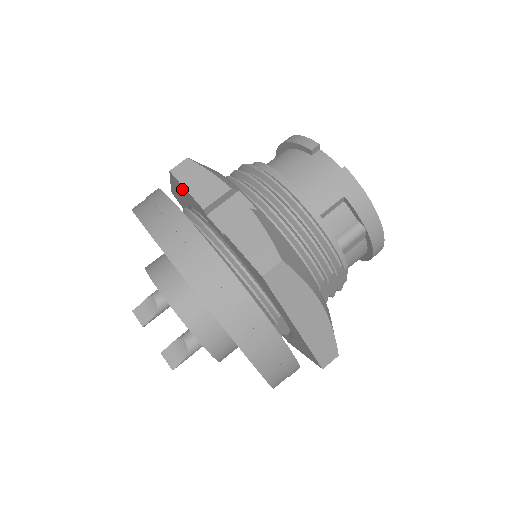
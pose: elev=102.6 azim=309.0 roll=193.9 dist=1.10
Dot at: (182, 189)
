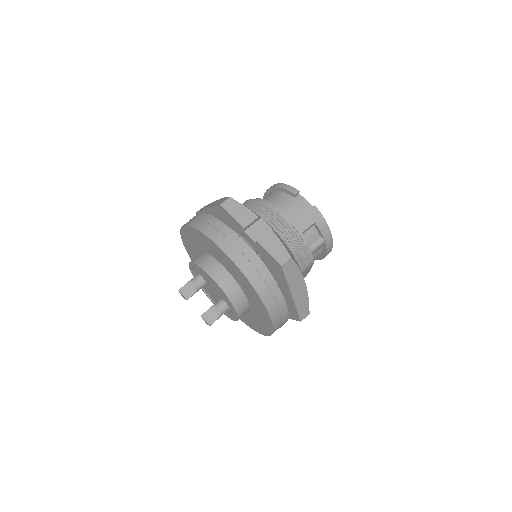
Dot at: (225, 215)
